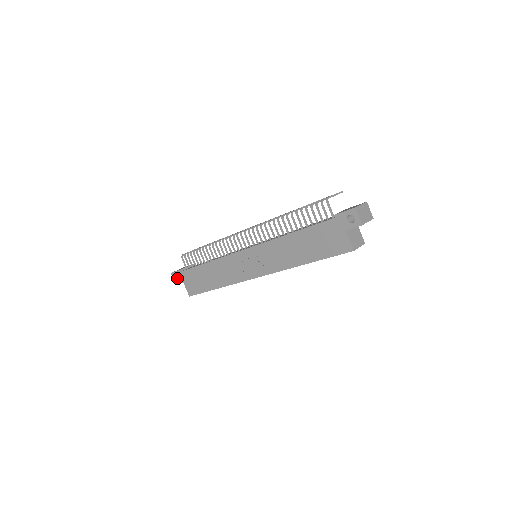
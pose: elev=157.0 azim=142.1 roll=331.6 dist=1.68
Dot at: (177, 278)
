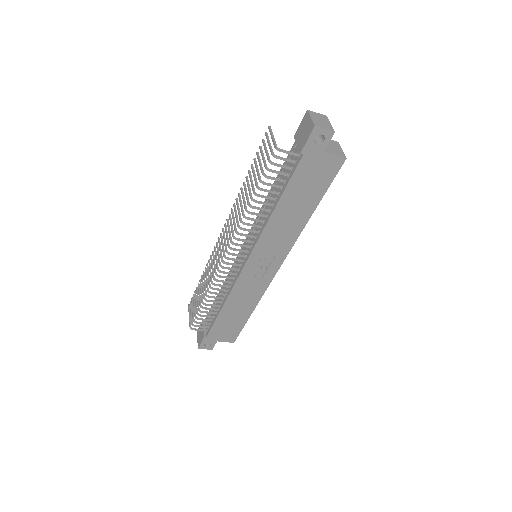
Dot at: (207, 345)
